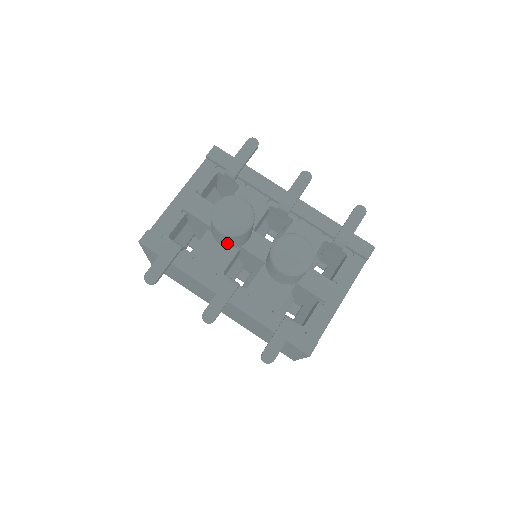
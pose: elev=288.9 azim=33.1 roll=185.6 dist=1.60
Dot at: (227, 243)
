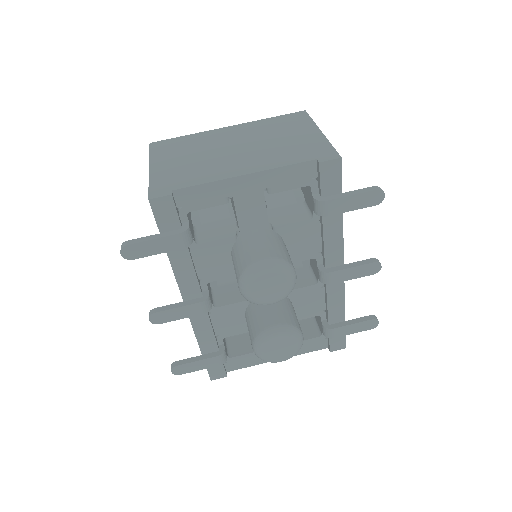
Dot at: occluded
